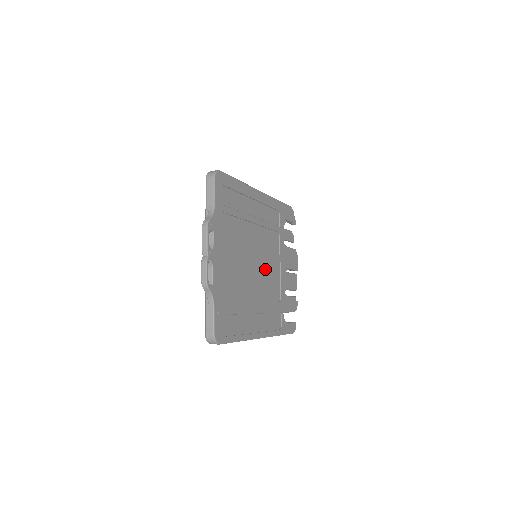
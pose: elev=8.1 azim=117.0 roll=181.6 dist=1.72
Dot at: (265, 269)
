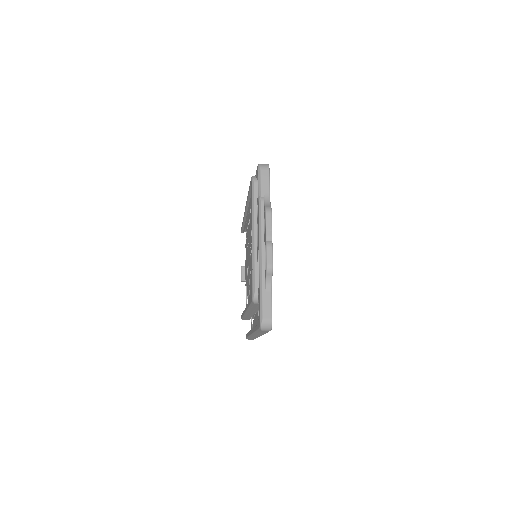
Dot at: occluded
